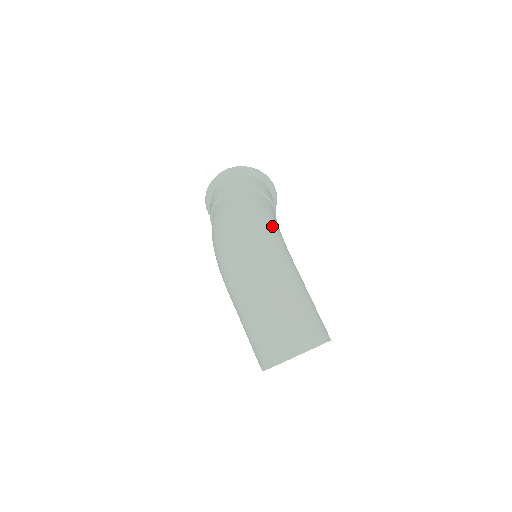
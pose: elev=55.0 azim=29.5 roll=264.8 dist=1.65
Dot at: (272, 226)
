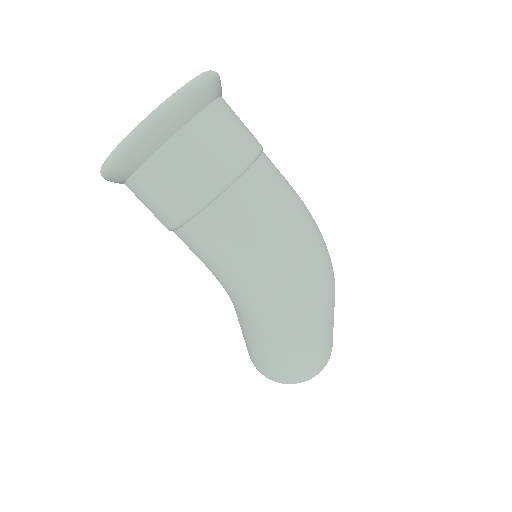
Dot at: occluded
